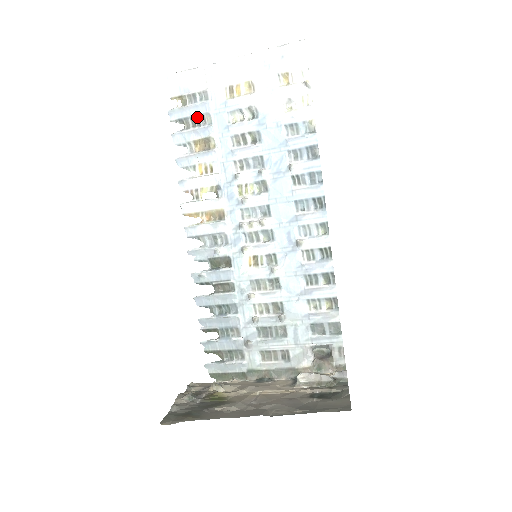
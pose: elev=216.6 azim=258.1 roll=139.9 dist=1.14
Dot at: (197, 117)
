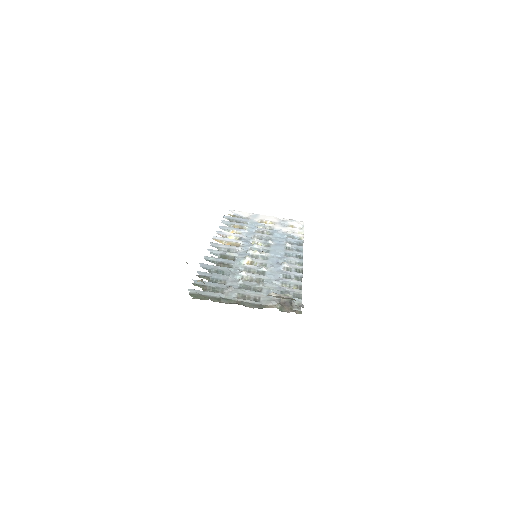
Dot at: (239, 221)
